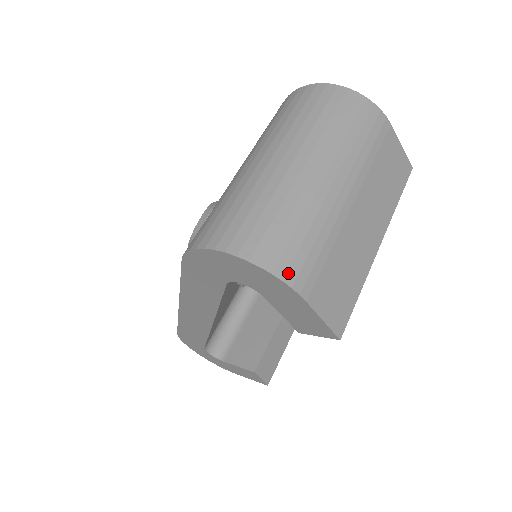
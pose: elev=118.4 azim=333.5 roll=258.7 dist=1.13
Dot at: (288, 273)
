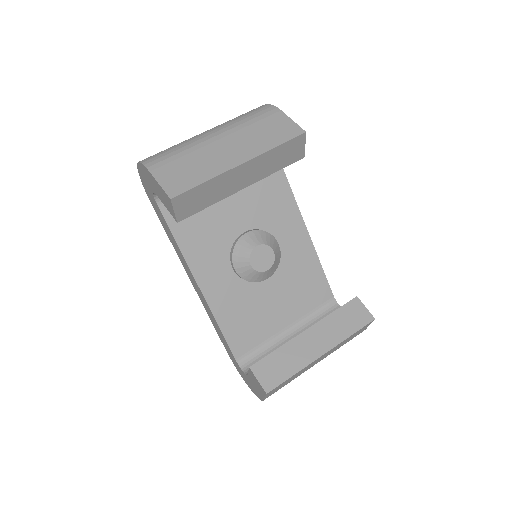
Dot at: (147, 161)
